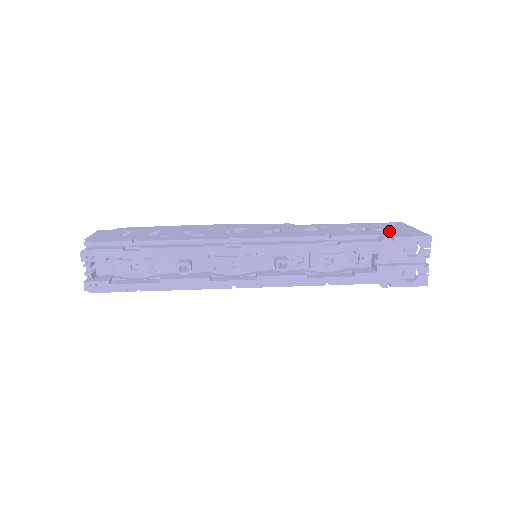
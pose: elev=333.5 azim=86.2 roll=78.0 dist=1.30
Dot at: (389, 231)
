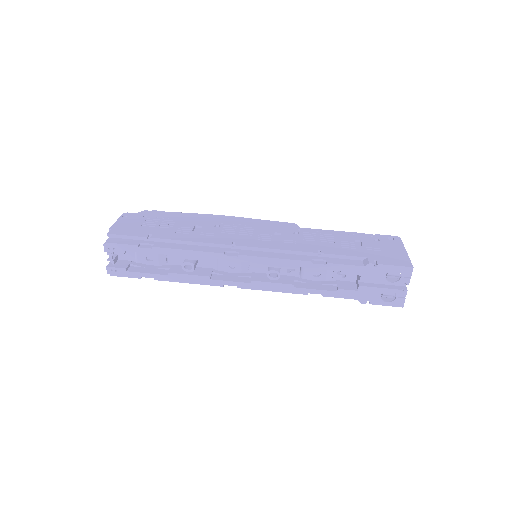
Dot at: (378, 252)
